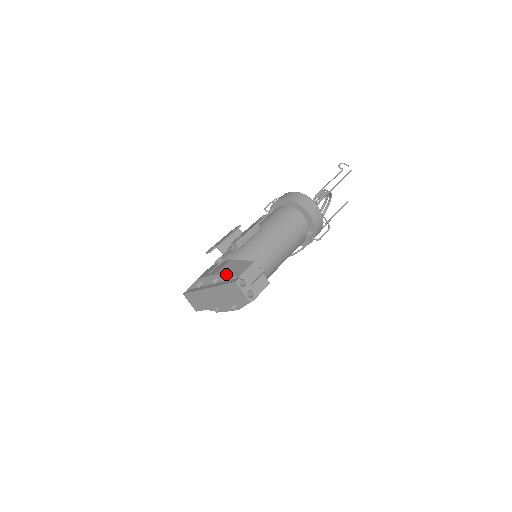
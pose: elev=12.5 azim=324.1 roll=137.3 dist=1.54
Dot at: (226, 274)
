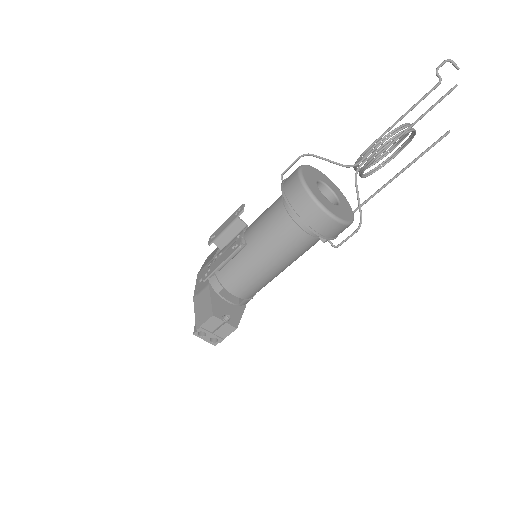
Dot at: (195, 312)
